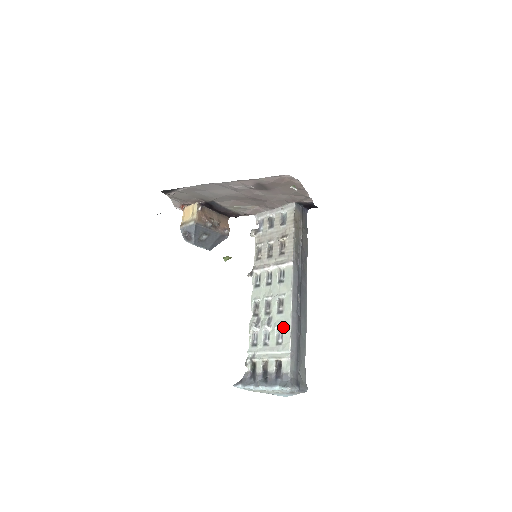
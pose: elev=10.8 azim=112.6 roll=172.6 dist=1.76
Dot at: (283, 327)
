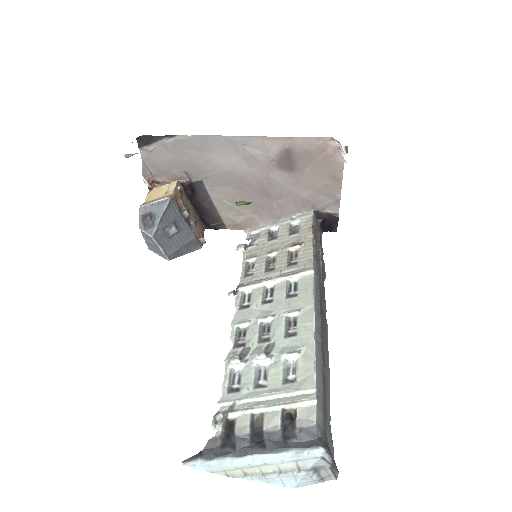
Dot at: (298, 354)
